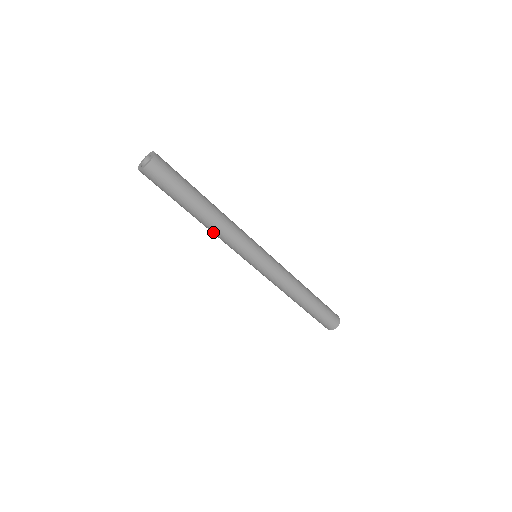
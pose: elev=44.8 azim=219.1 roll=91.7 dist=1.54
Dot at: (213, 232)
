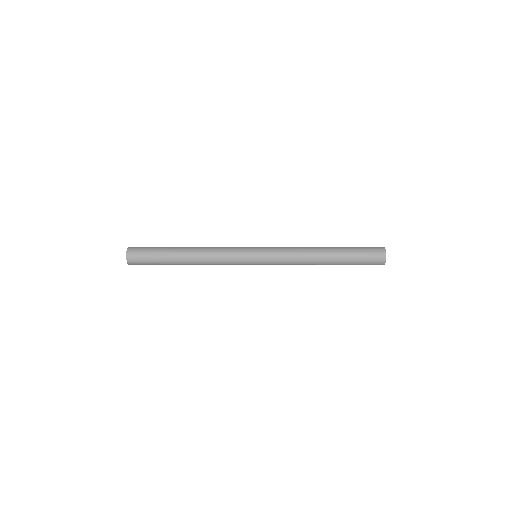
Dot at: occluded
